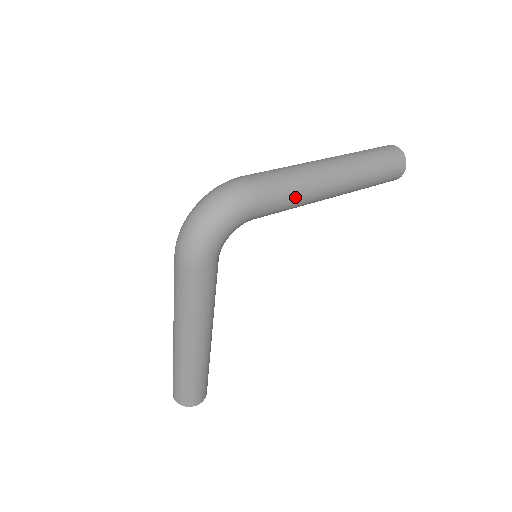
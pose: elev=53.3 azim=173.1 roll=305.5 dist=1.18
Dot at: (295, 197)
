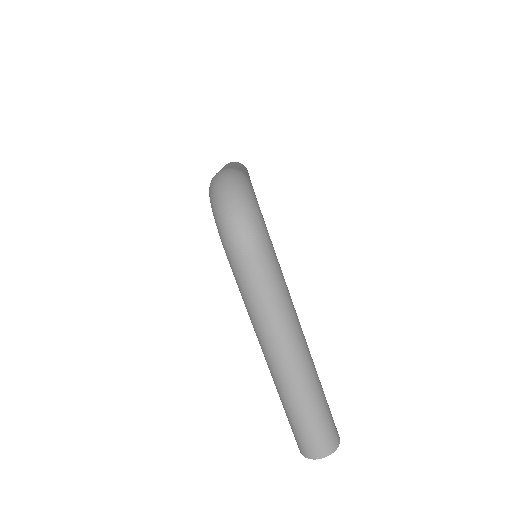
Dot at: occluded
